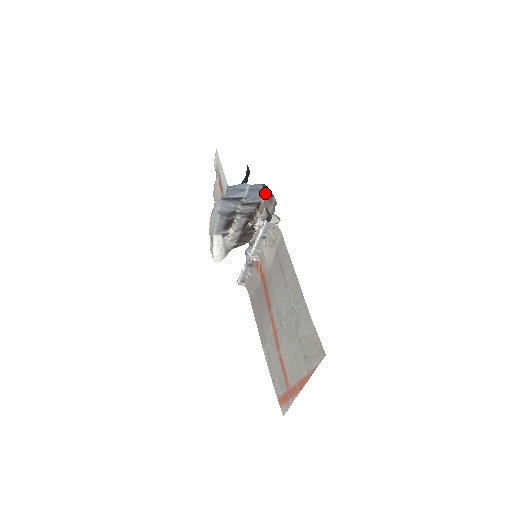
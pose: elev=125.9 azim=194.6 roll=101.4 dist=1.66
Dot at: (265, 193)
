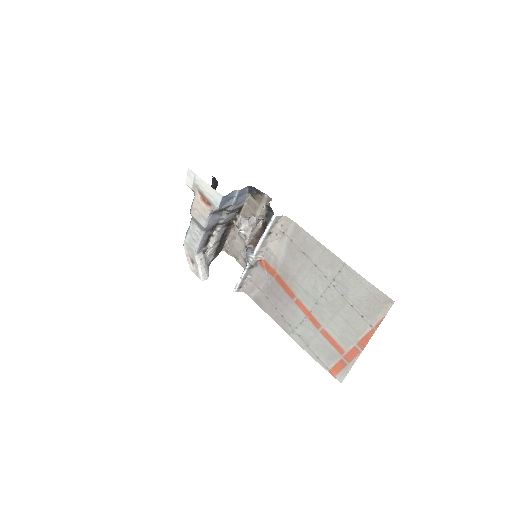
Dot at: (249, 195)
